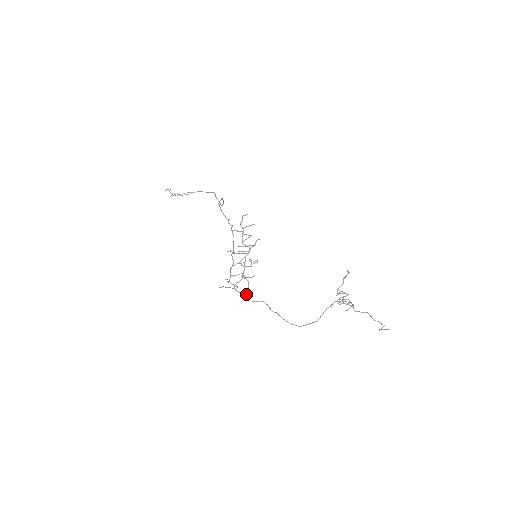
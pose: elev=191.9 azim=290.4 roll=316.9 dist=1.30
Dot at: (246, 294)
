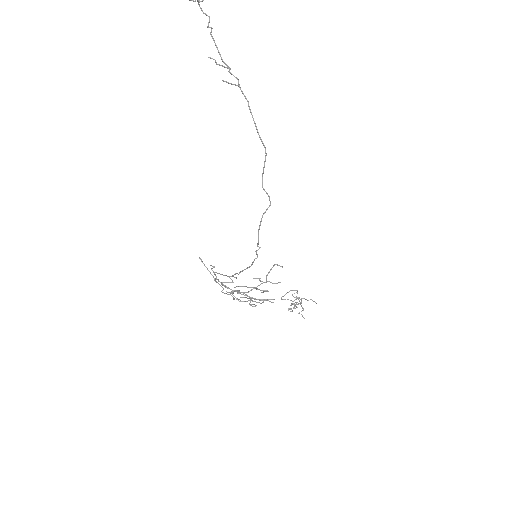
Dot at: (222, 287)
